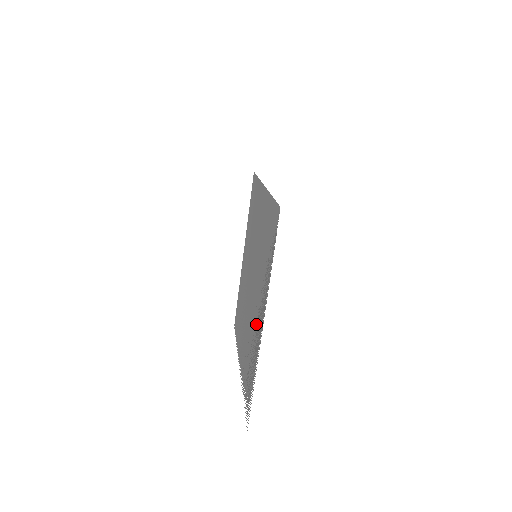
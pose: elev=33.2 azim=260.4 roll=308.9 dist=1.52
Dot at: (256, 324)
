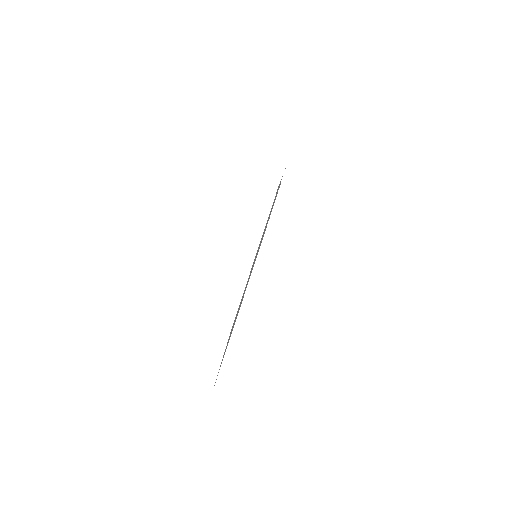
Dot at: occluded
